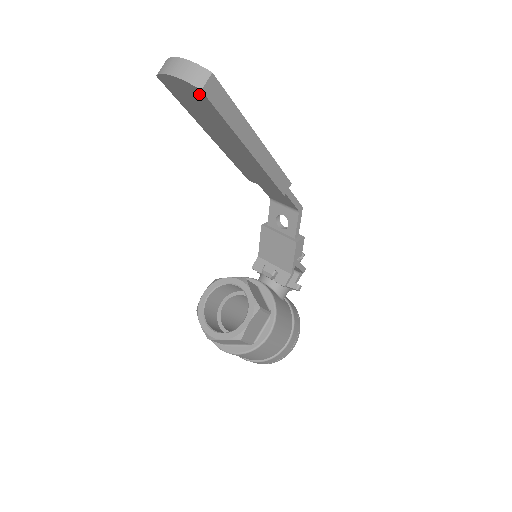
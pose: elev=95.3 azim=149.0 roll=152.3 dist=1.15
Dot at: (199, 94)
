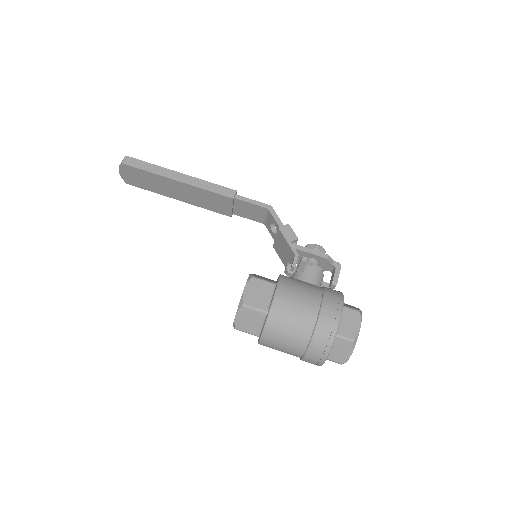
Dot at: (127, 168)
